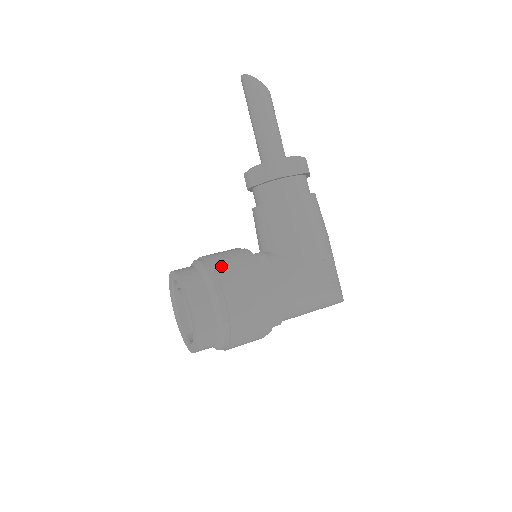
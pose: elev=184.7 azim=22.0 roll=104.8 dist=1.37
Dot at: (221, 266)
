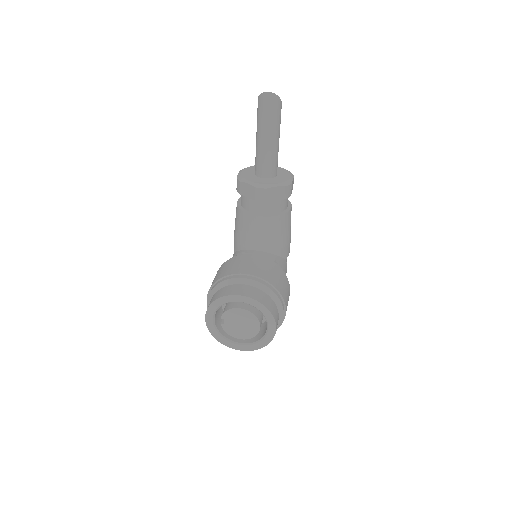
Dot at: (277, 283)
